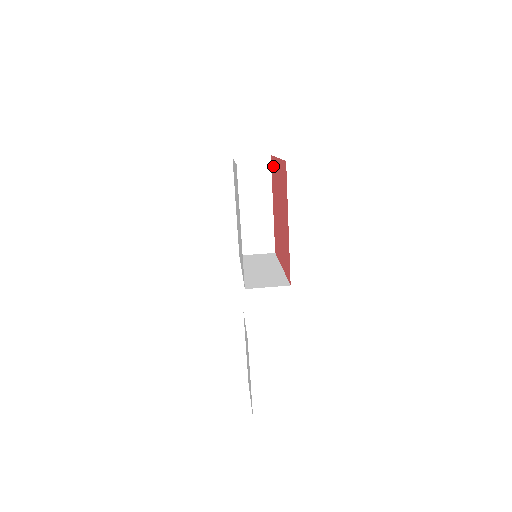
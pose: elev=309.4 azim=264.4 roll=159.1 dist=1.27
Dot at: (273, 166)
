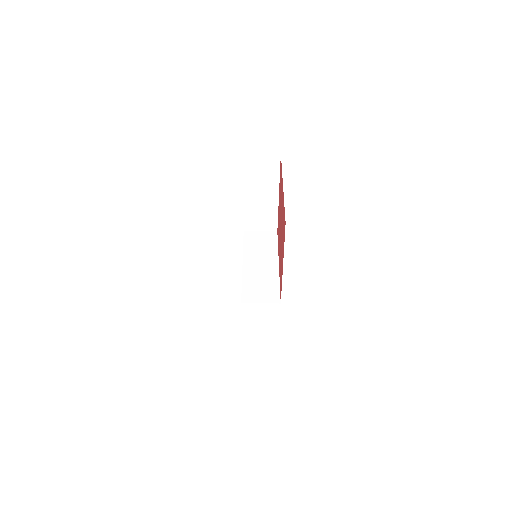
Dot at: (281, 173)
